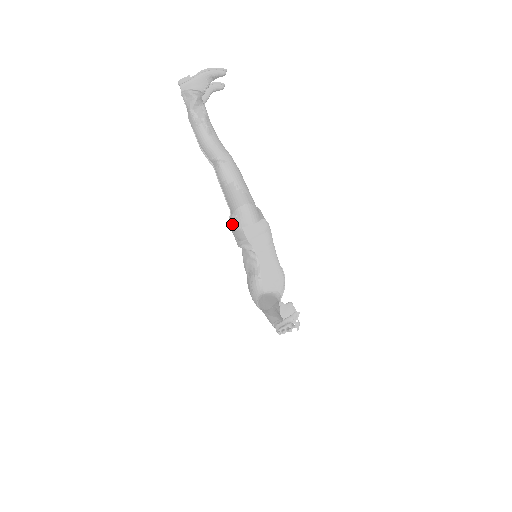
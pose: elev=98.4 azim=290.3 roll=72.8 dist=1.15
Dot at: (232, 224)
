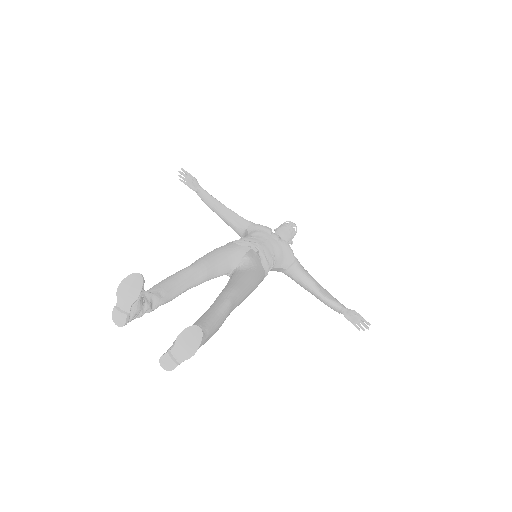
Dot at: occluded
